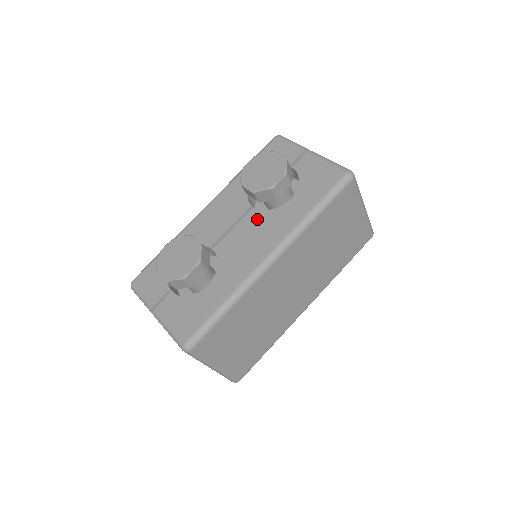
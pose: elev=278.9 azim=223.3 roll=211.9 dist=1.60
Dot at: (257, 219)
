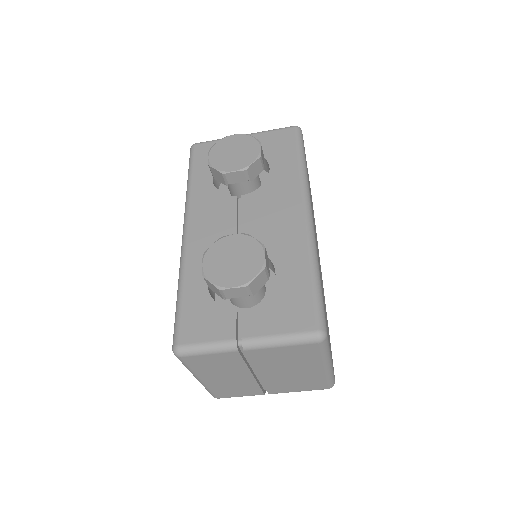
Dot at: (257, 199)
